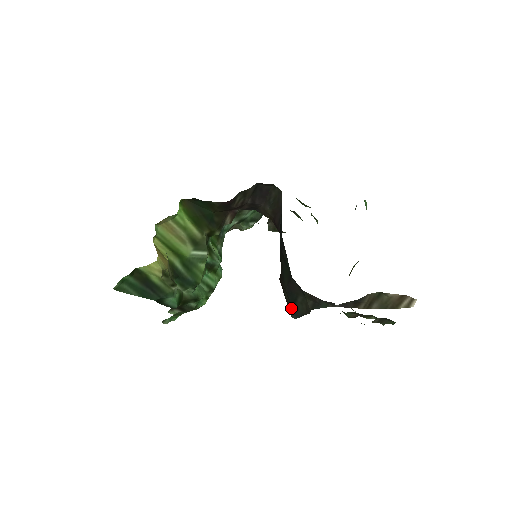
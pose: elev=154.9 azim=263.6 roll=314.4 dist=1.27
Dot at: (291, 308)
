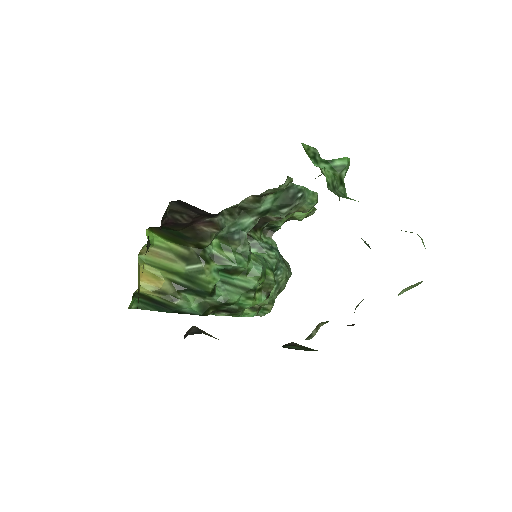
Dot at: occluded
